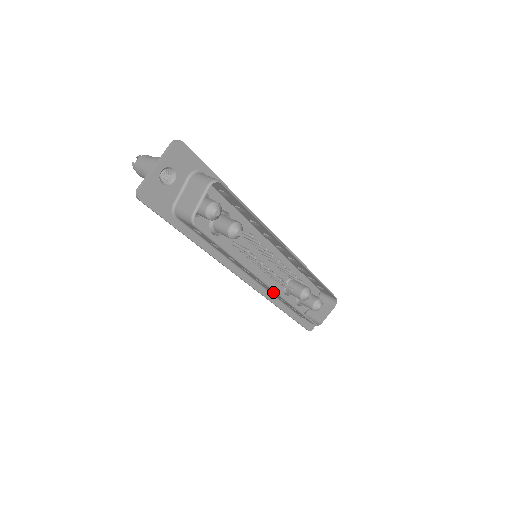
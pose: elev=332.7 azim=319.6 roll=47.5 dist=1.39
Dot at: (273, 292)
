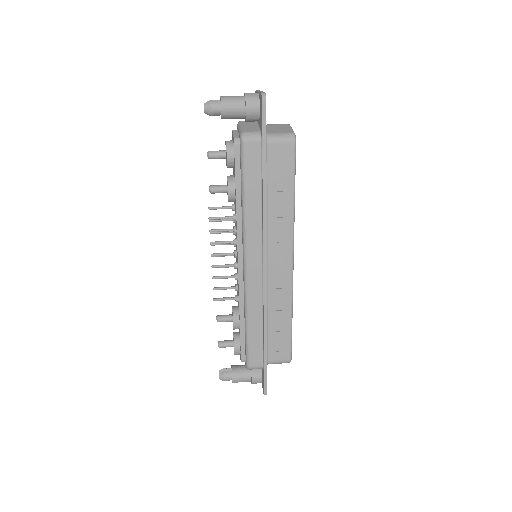
Dot at: (281, 288)
